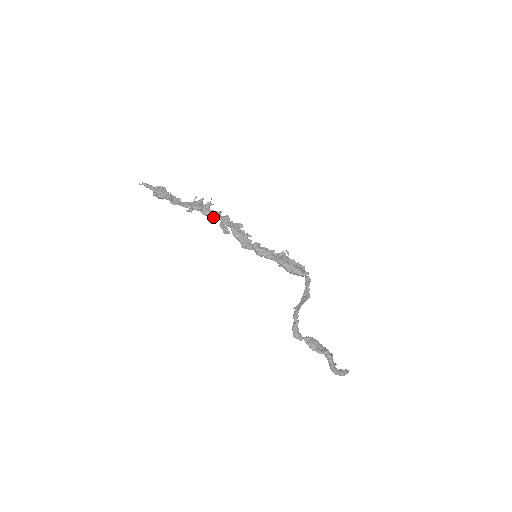
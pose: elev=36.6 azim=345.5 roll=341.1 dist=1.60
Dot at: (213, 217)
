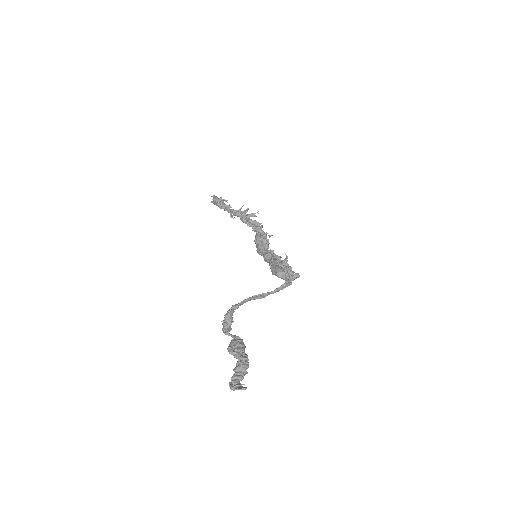
Dot at: (246, 223)
